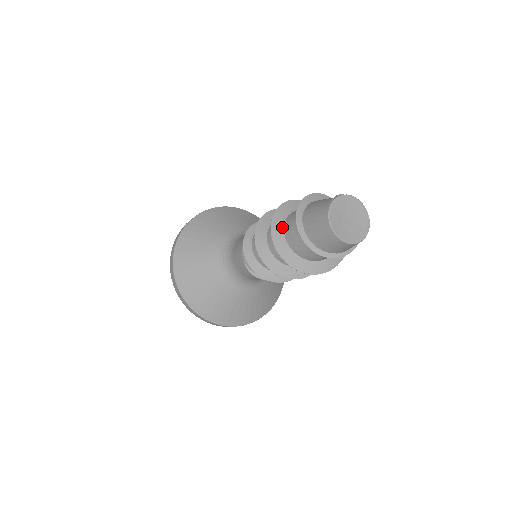
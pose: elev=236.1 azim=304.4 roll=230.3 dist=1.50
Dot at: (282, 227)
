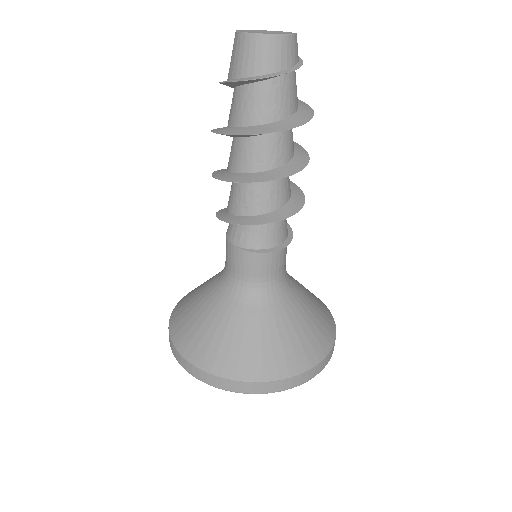
Dot at: (225, 127)
